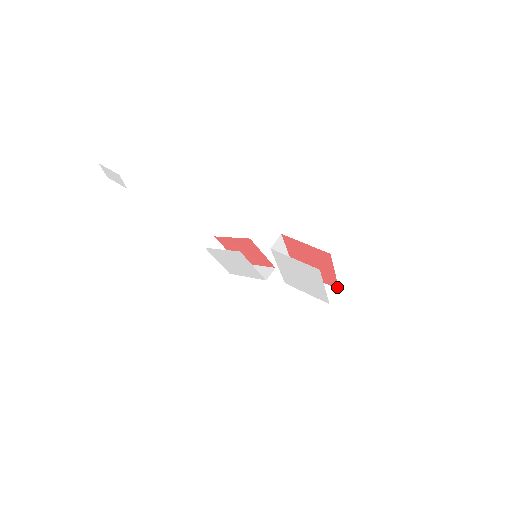
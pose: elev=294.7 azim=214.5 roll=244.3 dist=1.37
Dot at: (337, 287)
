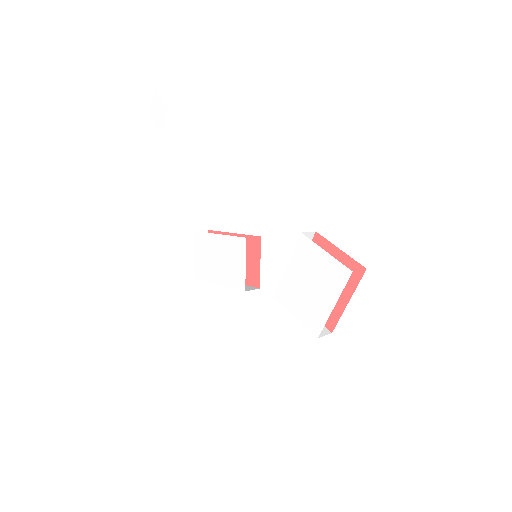
Dot at: (332, 328)
